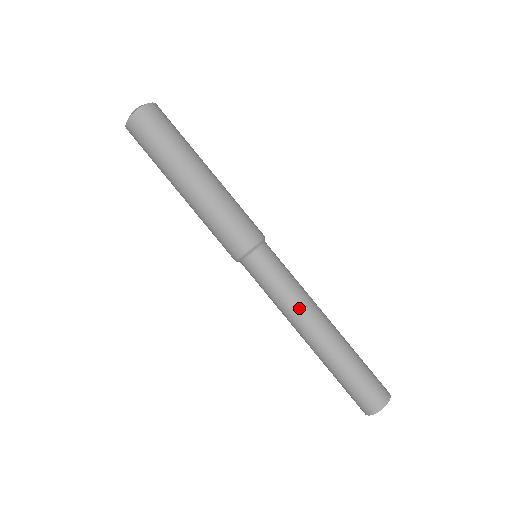
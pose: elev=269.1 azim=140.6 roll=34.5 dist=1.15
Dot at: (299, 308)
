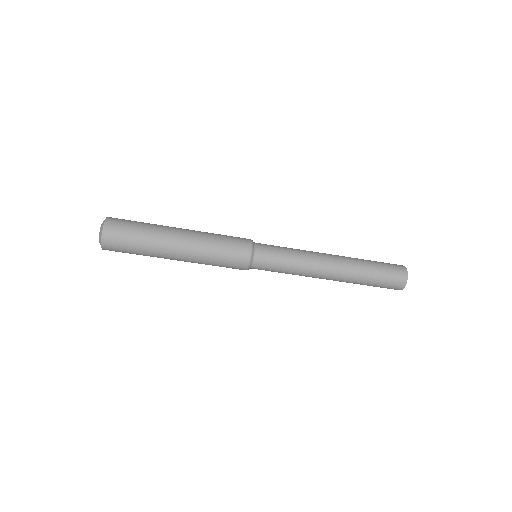
Dot at: (305, 276)
